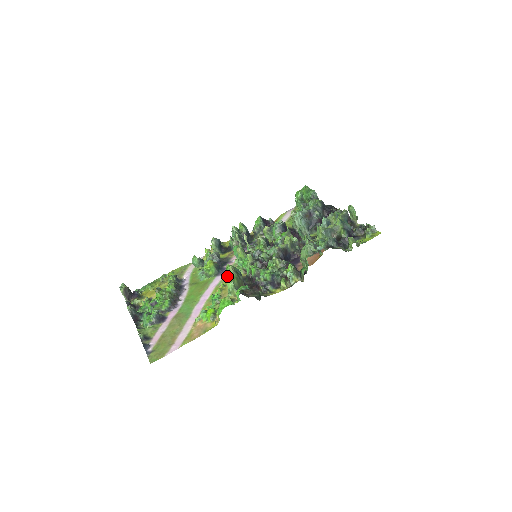
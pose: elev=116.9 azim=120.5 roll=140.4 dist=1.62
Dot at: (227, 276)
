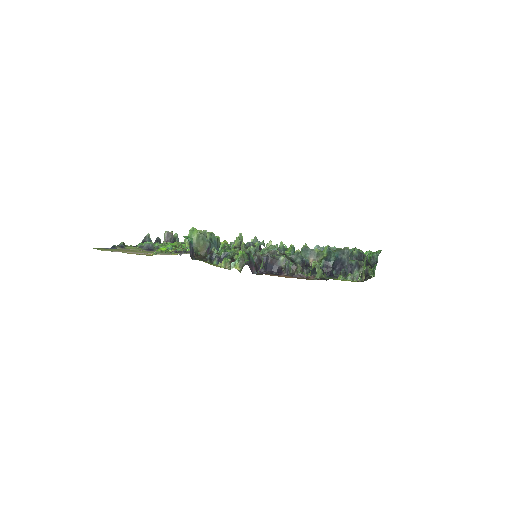
Dot at: occluded
